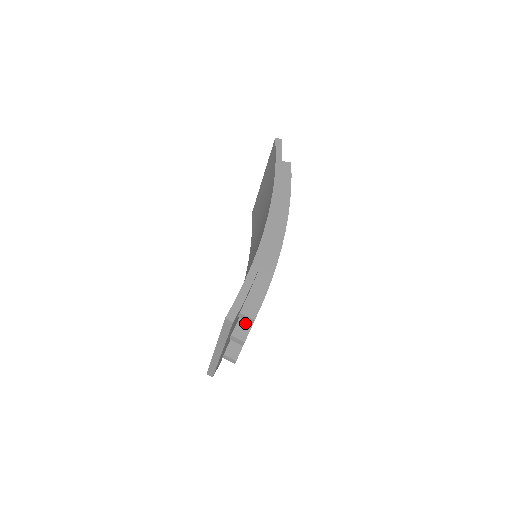
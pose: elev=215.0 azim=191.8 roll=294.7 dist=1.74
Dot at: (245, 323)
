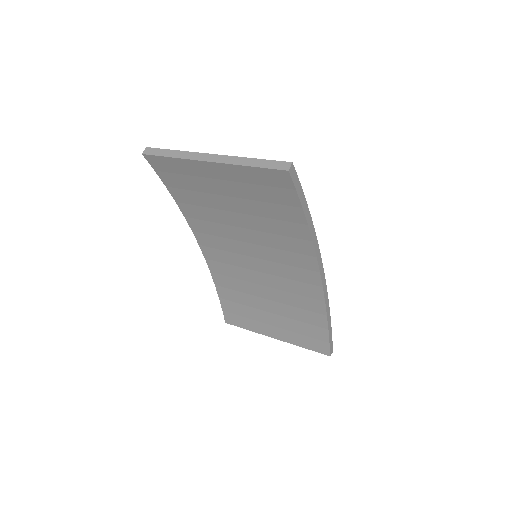
Dot at: occluded
